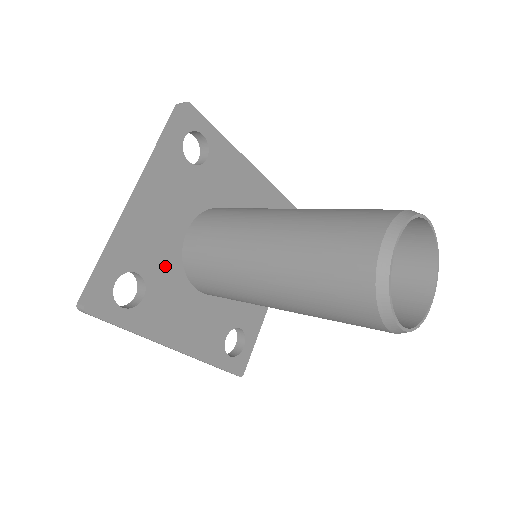
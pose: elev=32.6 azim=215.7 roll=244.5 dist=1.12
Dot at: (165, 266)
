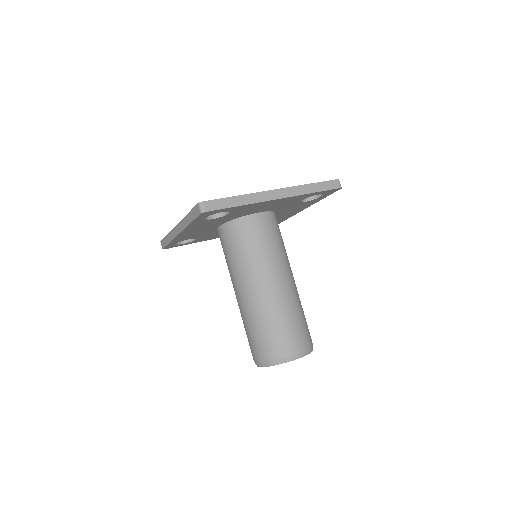
Dot at: (206, 233)
